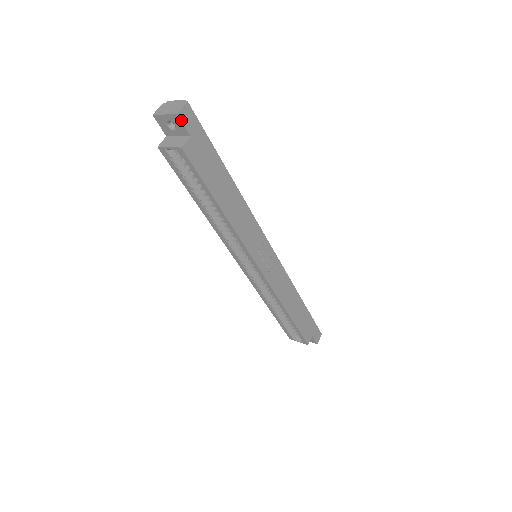
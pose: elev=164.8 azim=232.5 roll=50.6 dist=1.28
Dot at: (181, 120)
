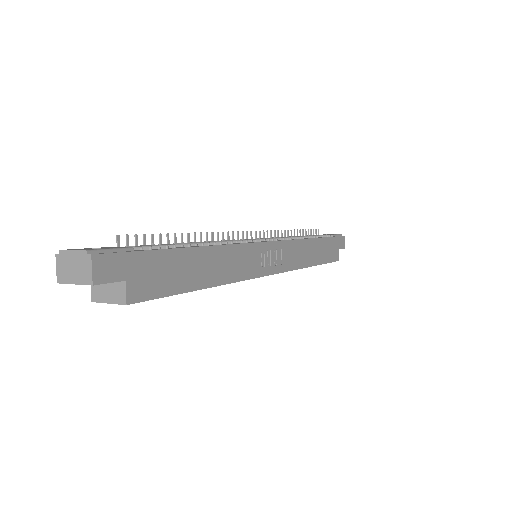
Dot at: (102, 283)
